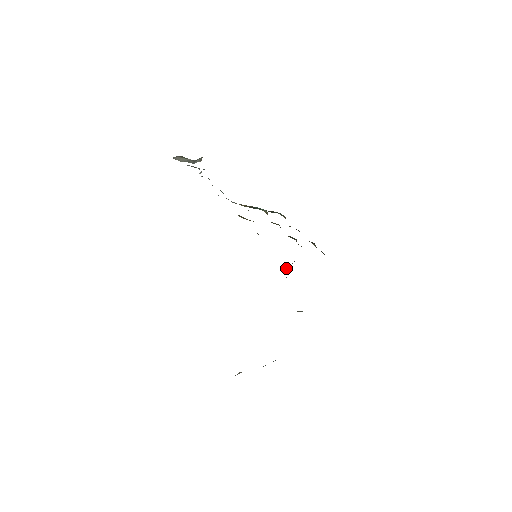
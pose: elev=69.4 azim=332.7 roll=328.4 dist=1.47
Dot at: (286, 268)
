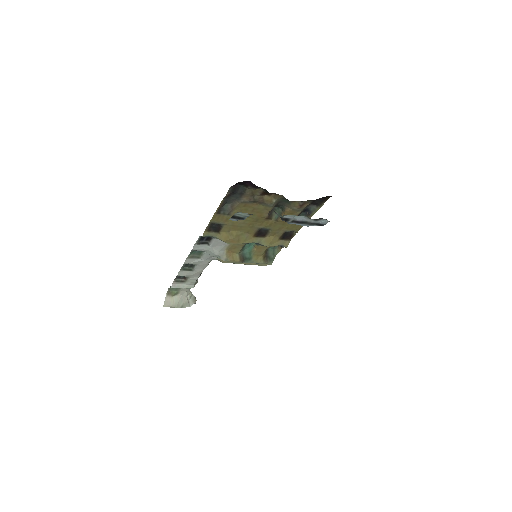
Dot at: occluded
